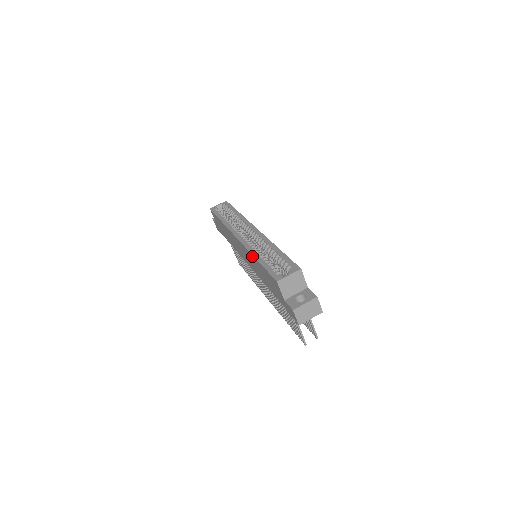
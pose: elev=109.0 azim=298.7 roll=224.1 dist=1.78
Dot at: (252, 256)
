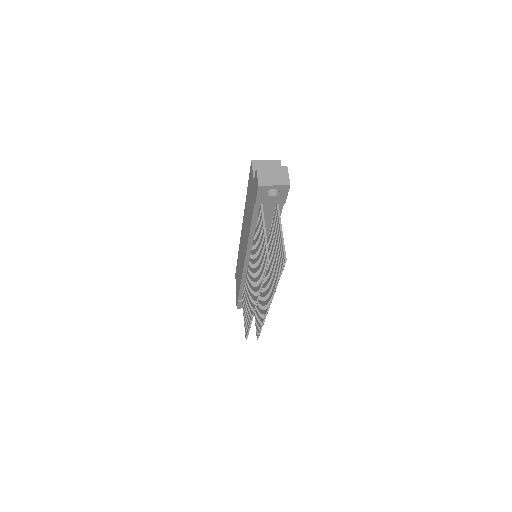
Dot at: (245, 207)
